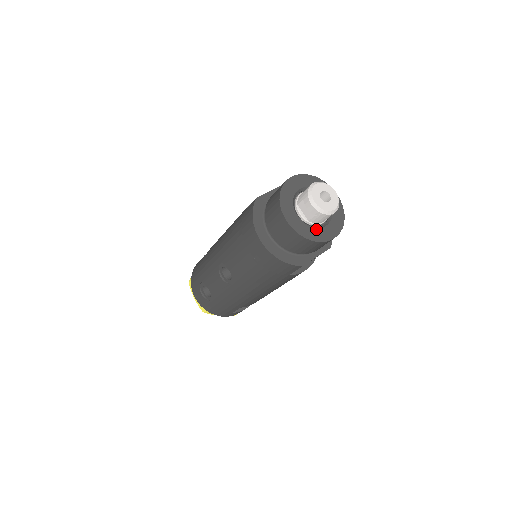
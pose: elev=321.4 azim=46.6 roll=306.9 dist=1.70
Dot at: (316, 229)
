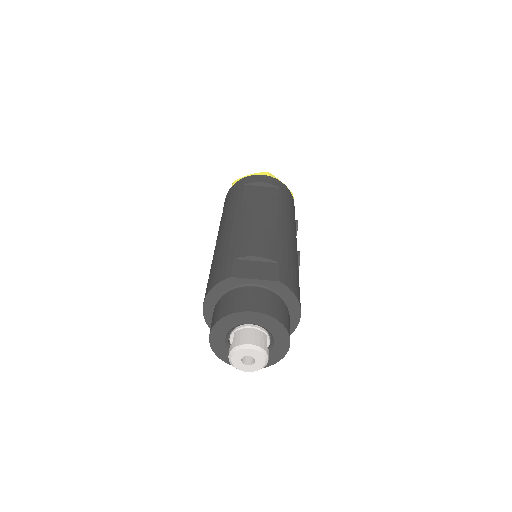
Dot at: occluded
